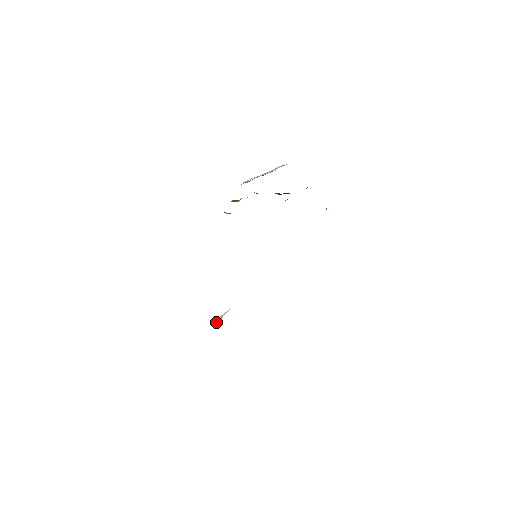
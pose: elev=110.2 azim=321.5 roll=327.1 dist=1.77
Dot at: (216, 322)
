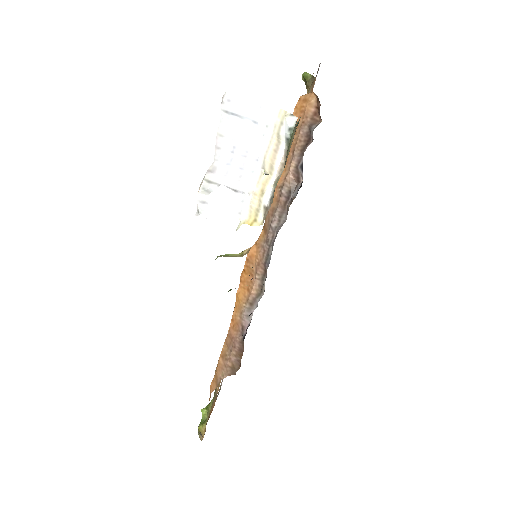
Dot at: occluded
